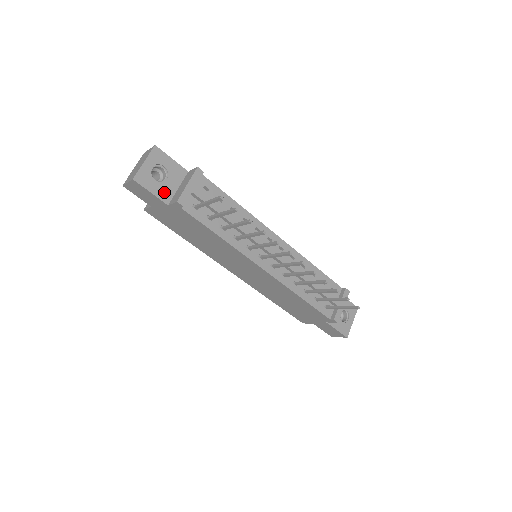
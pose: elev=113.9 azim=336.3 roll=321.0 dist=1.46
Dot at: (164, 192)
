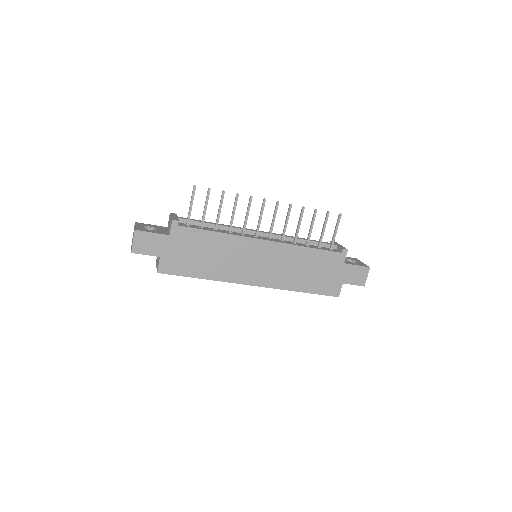
Dot at: (161, 232)
